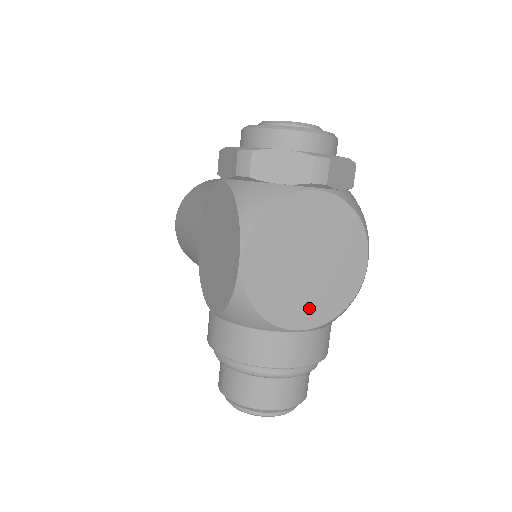
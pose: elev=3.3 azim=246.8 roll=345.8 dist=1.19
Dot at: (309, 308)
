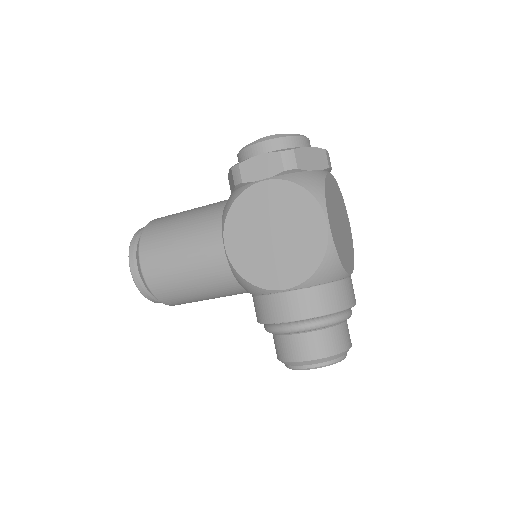
Dot at: (348, 257)
